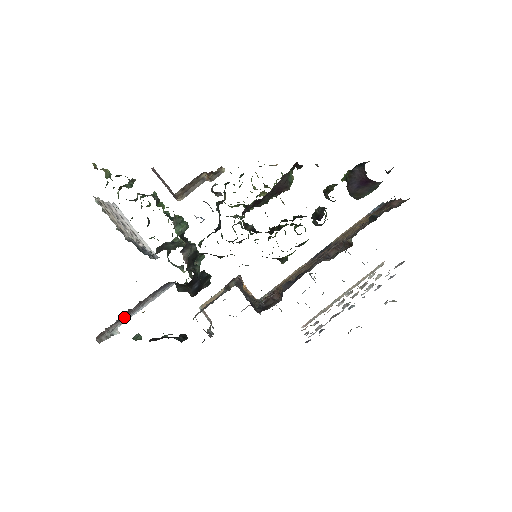
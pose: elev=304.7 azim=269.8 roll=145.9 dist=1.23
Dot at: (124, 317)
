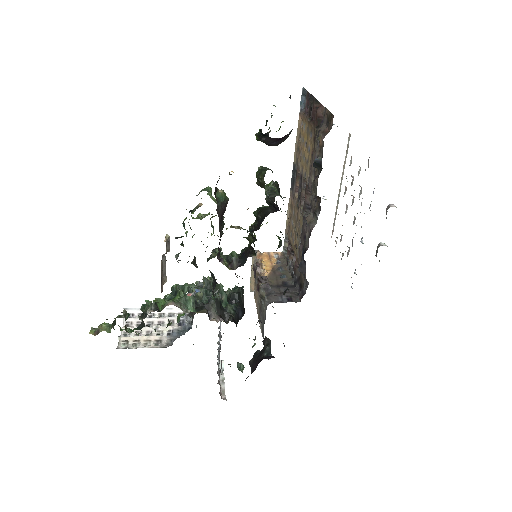
Dot at: occluded
